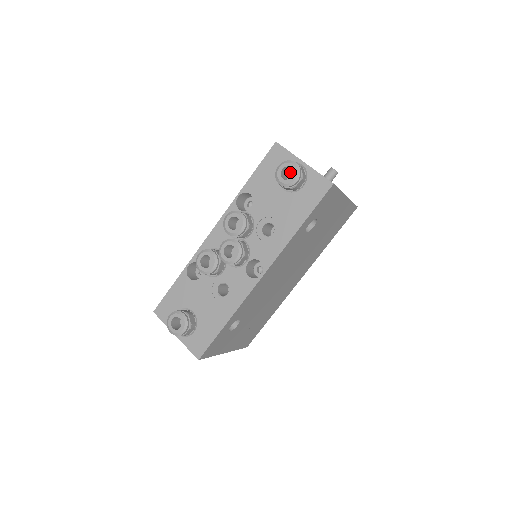
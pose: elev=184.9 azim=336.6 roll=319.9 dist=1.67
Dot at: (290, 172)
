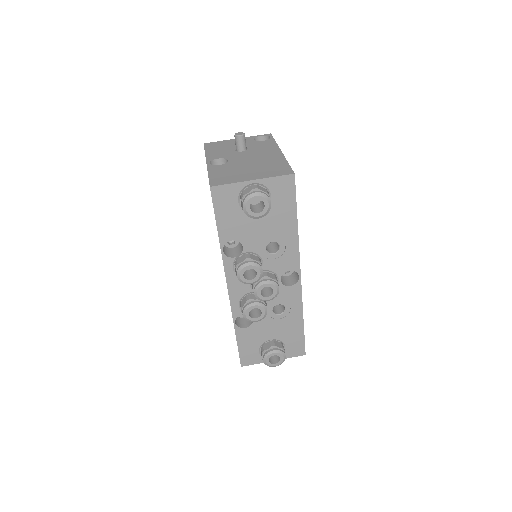
Dot at: occluded
